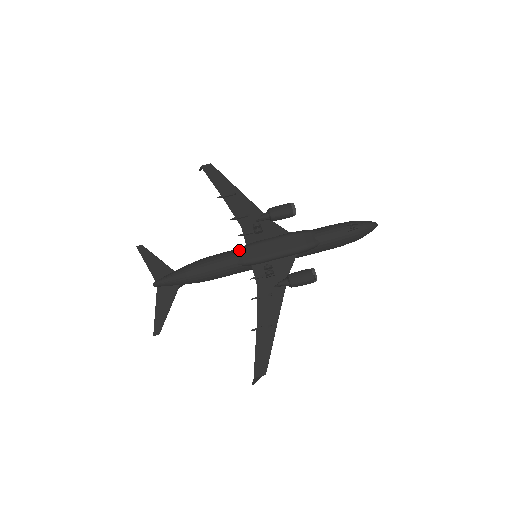
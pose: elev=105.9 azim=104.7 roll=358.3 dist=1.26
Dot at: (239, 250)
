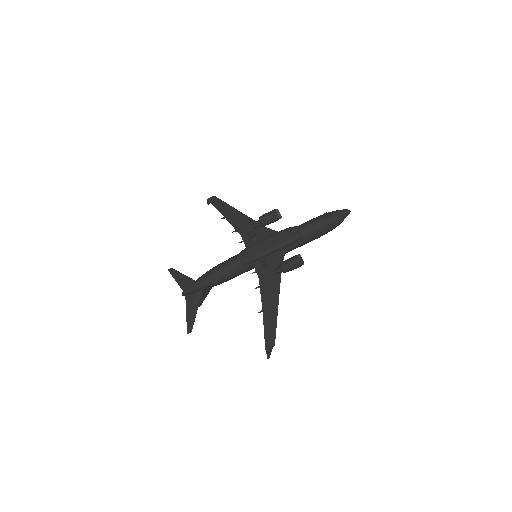
Dot at: (240, 253)
